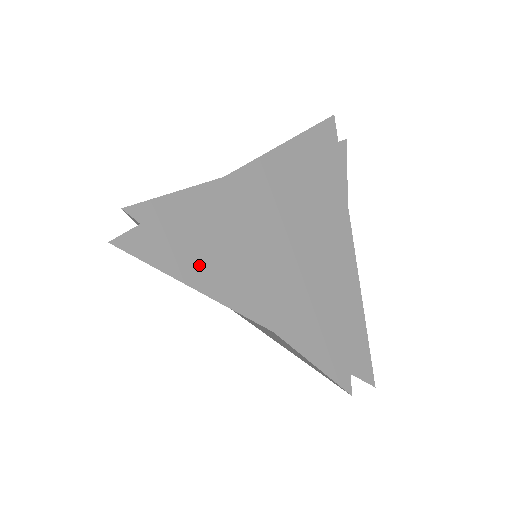
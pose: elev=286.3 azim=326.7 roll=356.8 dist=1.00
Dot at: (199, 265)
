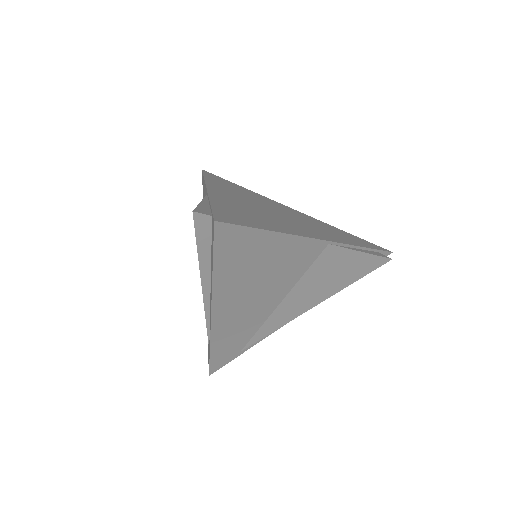
Dot at: (261, 223)
